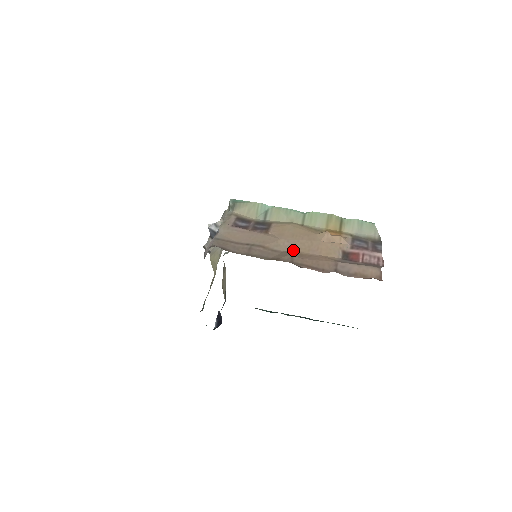
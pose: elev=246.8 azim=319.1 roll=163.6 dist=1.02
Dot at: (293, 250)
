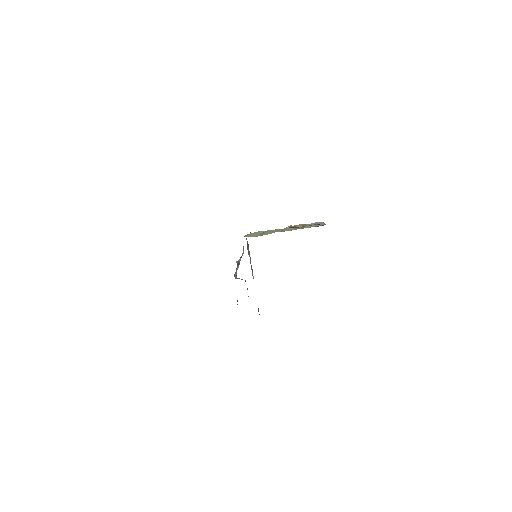
Dot at: occluded
